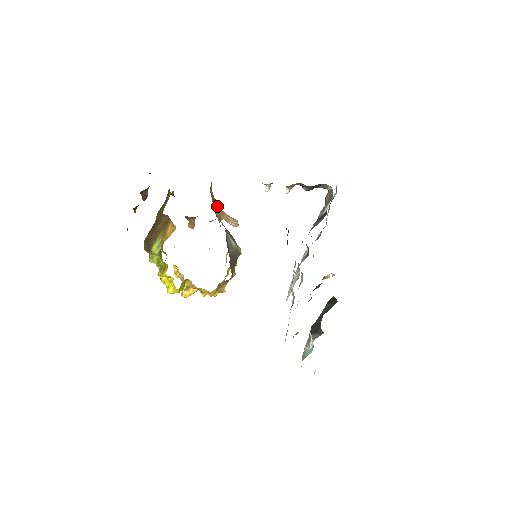
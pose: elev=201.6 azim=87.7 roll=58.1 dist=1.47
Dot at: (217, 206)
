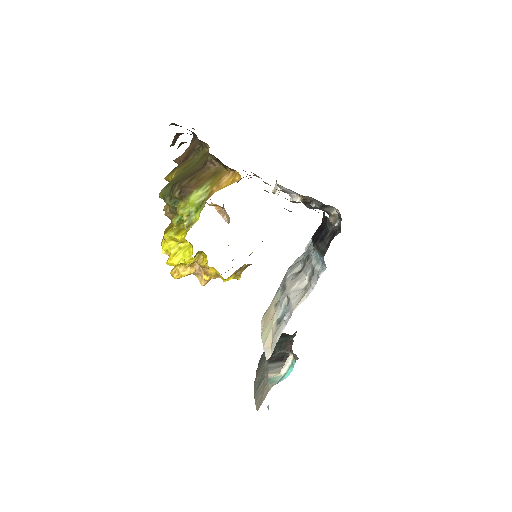
Dot at: occluded
